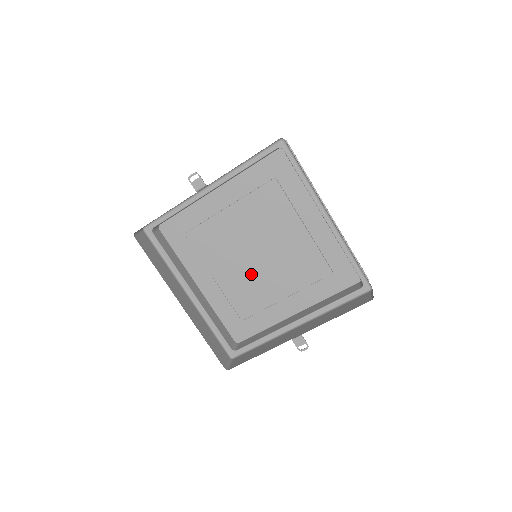
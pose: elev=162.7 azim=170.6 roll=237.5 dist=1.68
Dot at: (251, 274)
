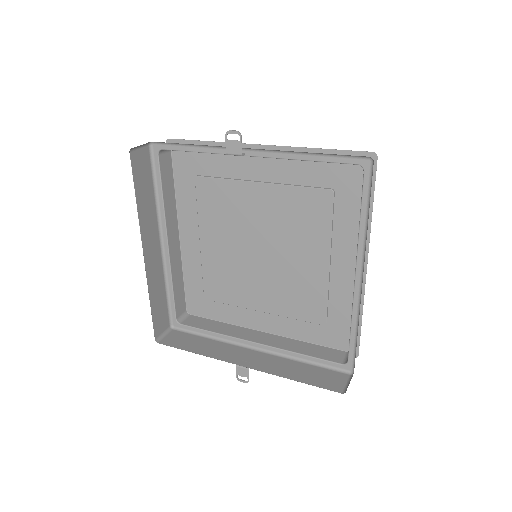
Dot at: (241, 265)
